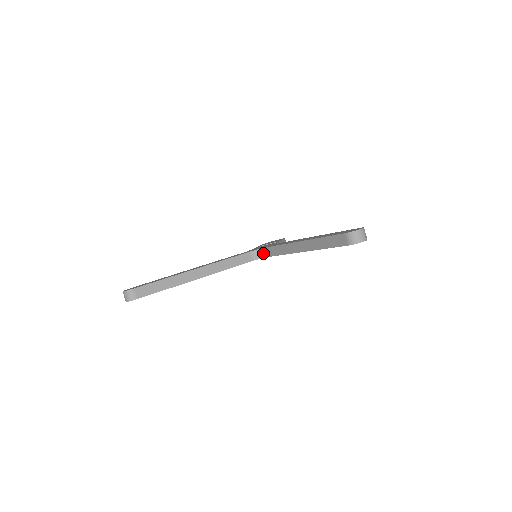
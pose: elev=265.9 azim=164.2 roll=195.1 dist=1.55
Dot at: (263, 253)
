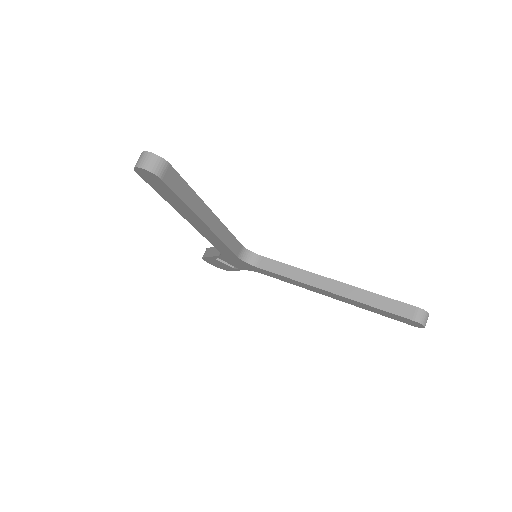
Dot at: (253, 259)
